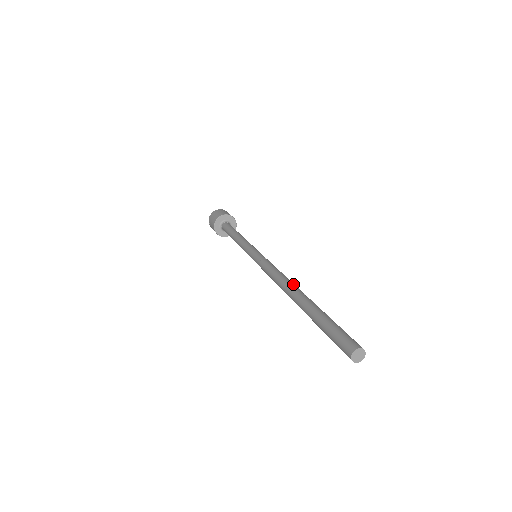
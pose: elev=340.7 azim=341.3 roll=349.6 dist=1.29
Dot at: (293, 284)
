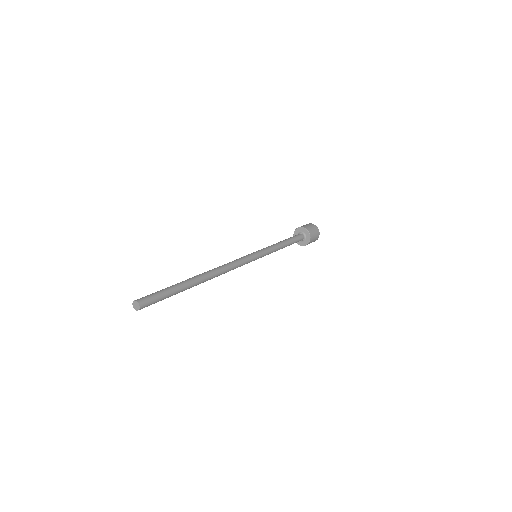
Dot at: (210, 271)
